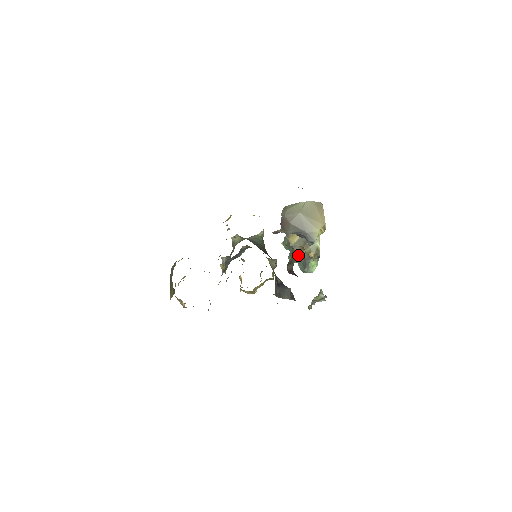
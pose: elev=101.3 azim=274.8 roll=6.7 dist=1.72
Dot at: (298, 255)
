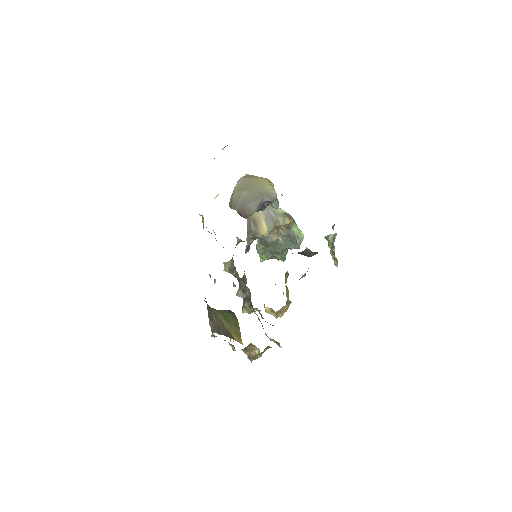
Dot at: (280, 242)
